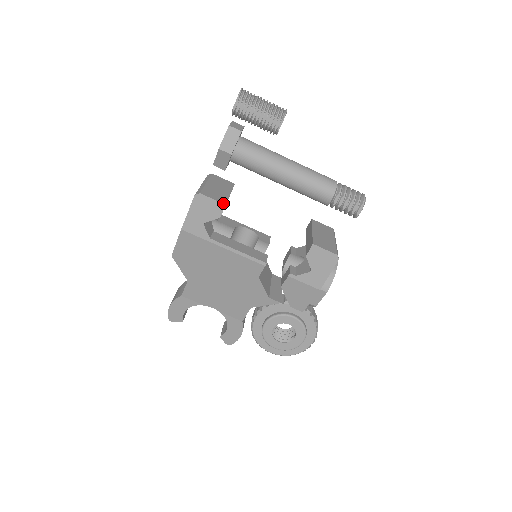
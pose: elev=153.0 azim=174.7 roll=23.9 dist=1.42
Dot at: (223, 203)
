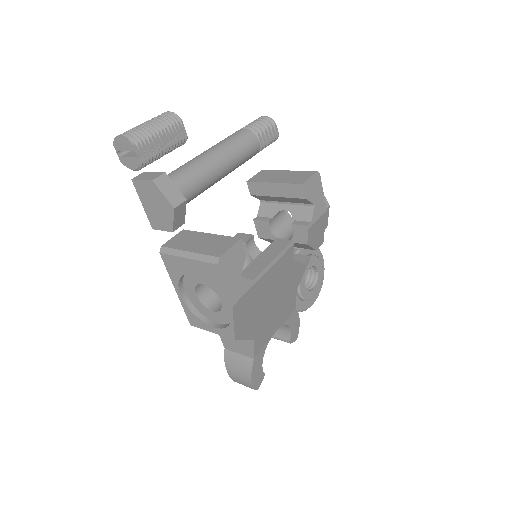
Dot at: (238, 240)
